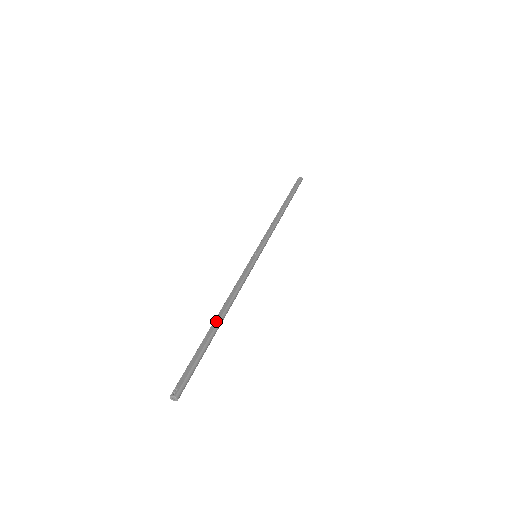
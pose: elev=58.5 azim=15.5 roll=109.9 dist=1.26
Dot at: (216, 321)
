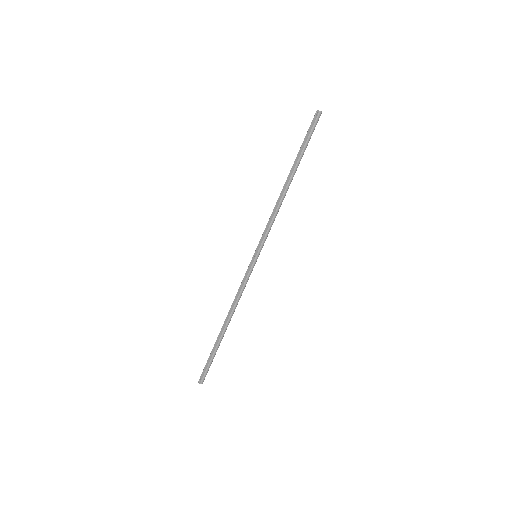
Dot at: (222, 329)
